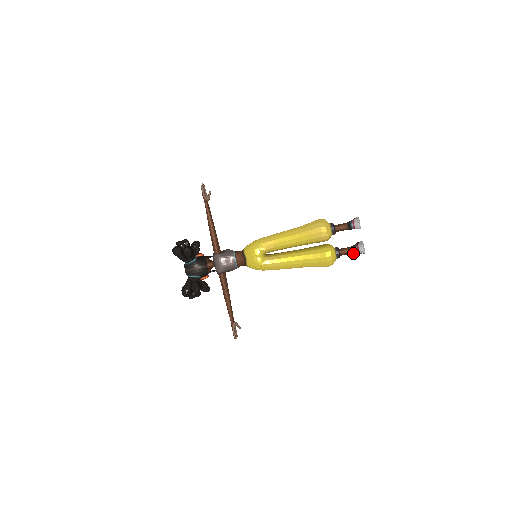
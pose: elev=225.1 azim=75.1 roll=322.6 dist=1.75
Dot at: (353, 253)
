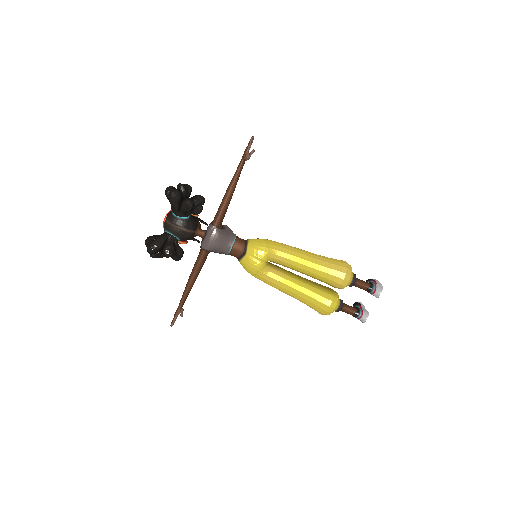
Dot at: (351, 314)
